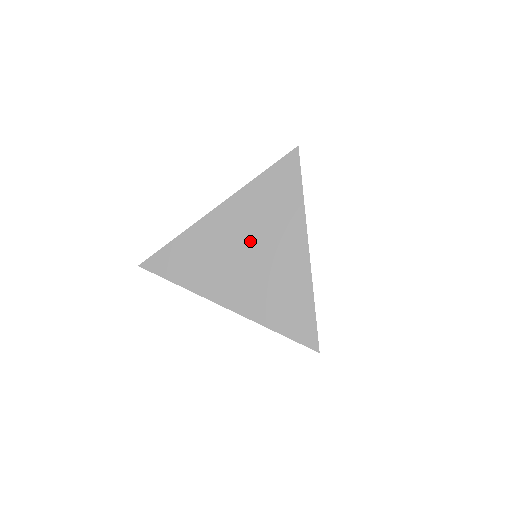
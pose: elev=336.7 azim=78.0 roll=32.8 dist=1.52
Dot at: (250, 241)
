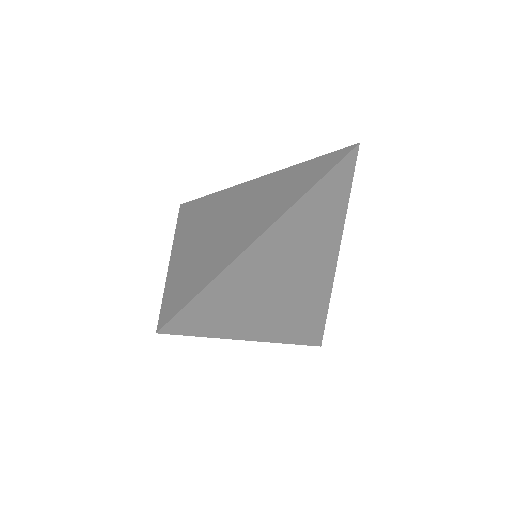
Dot at: (292, 264)
